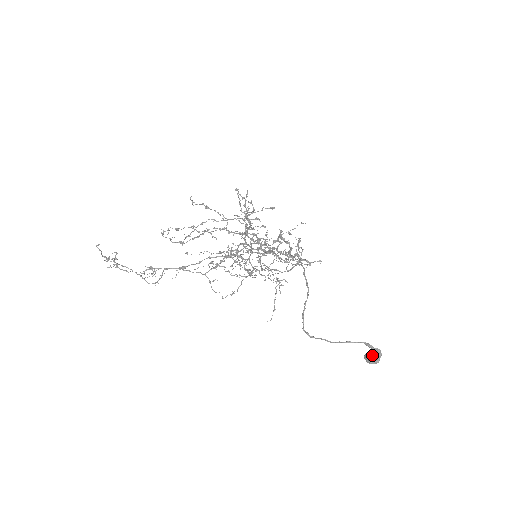
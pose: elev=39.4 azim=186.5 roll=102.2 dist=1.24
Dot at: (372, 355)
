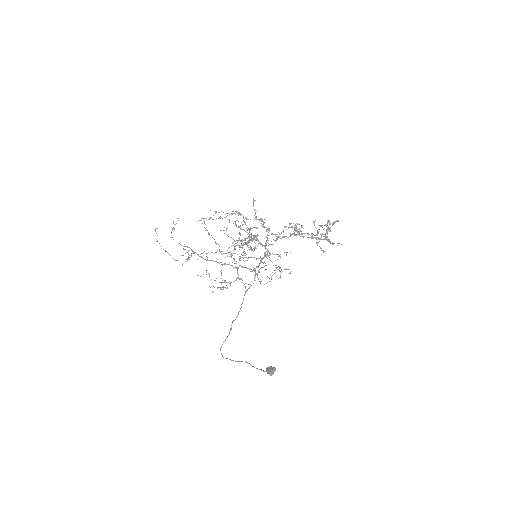
Dot at: (267, 372)
